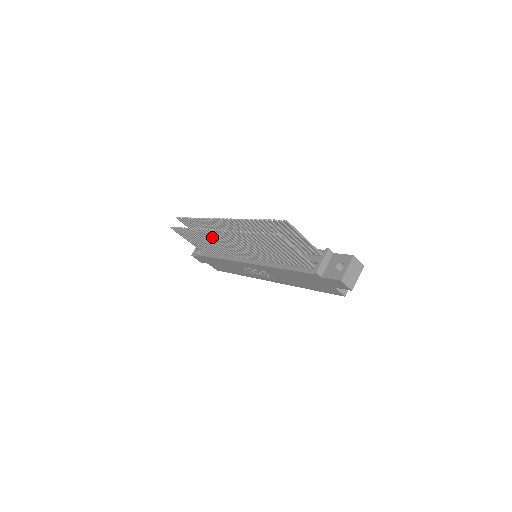
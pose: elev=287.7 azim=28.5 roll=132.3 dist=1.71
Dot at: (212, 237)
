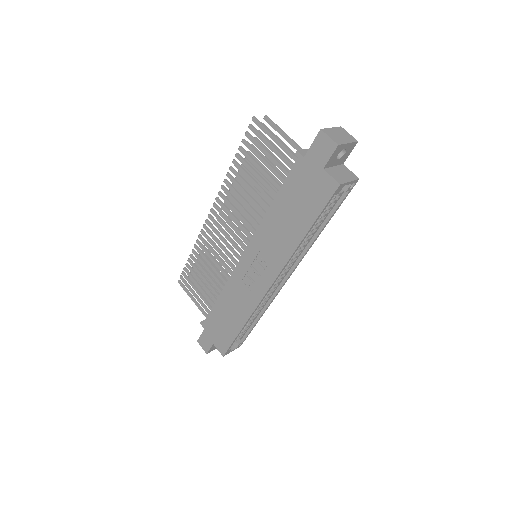
Dot at: (210, 240)
